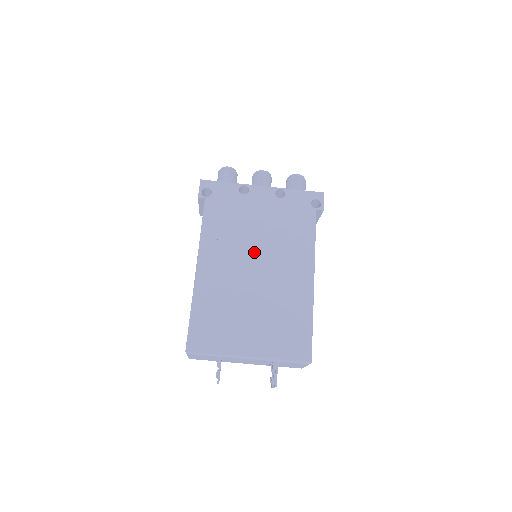
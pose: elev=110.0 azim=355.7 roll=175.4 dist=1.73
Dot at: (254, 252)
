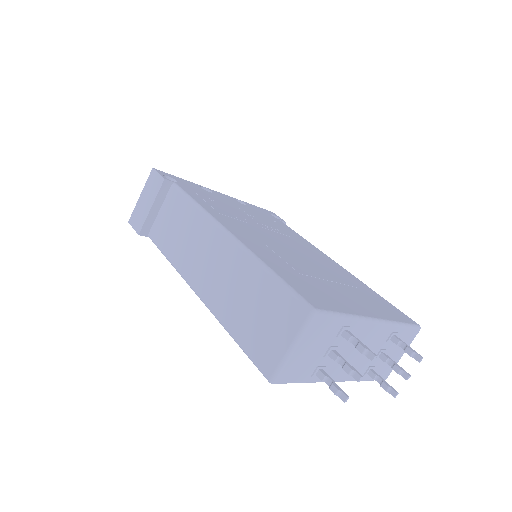
Dot at: (269, 233)
